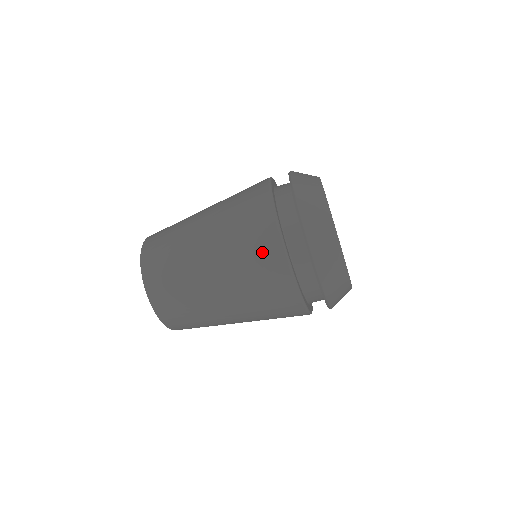
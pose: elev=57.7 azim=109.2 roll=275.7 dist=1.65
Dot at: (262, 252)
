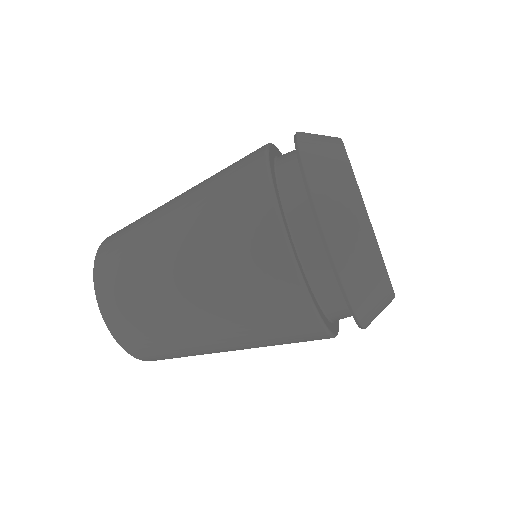
Dot at: (241, 195)
